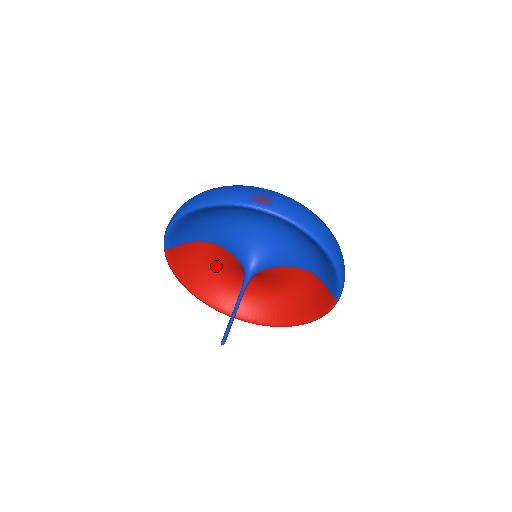
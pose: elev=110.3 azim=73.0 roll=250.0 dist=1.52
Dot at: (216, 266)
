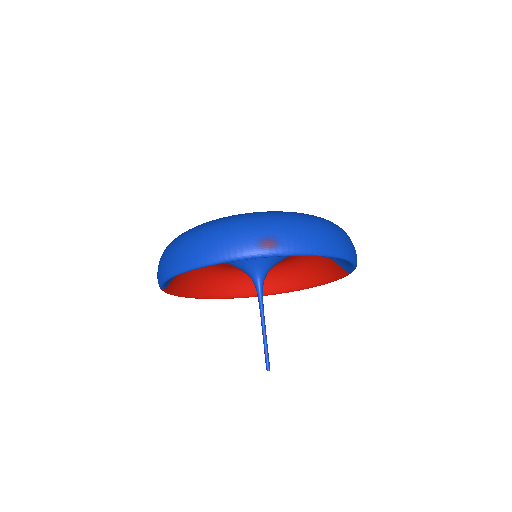
Dot at: (212, 268)
